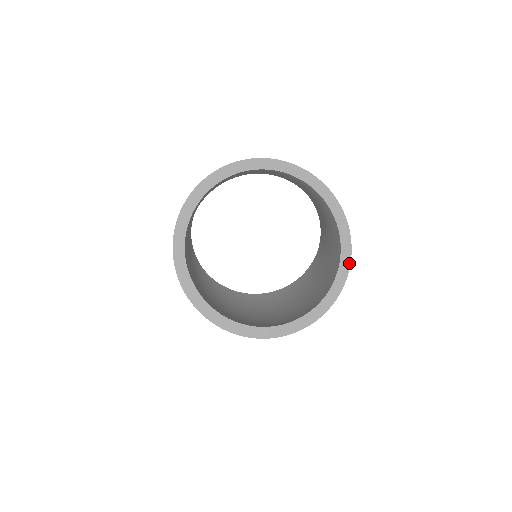
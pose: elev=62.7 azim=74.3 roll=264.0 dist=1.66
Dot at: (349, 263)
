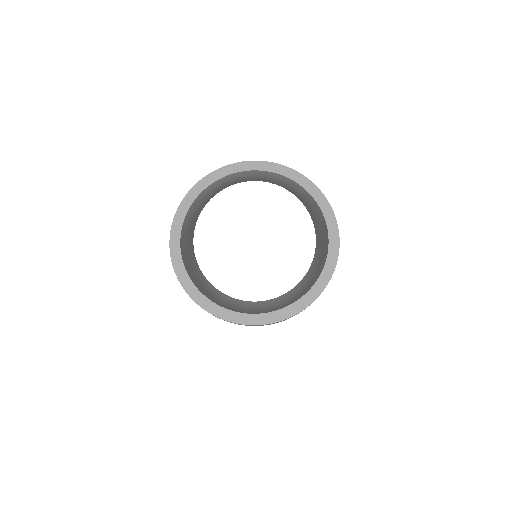
Dot at: (336, 226)
